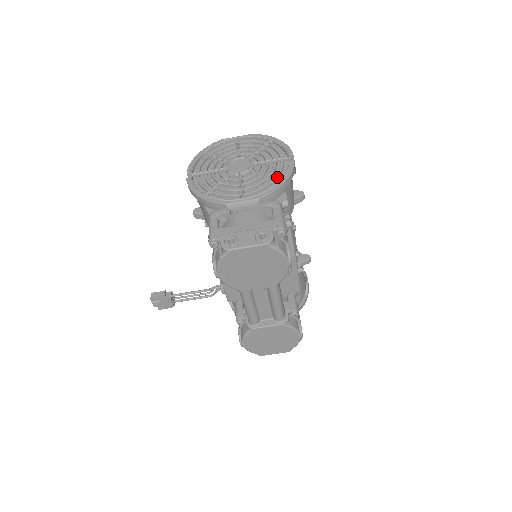
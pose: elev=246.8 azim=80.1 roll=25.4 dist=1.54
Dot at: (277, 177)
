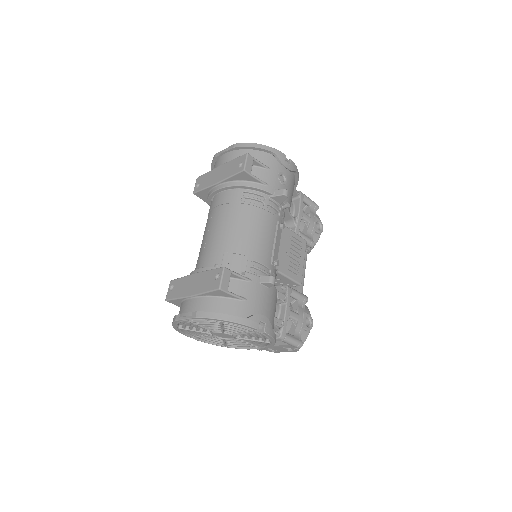
Dot at: (265, 340)
